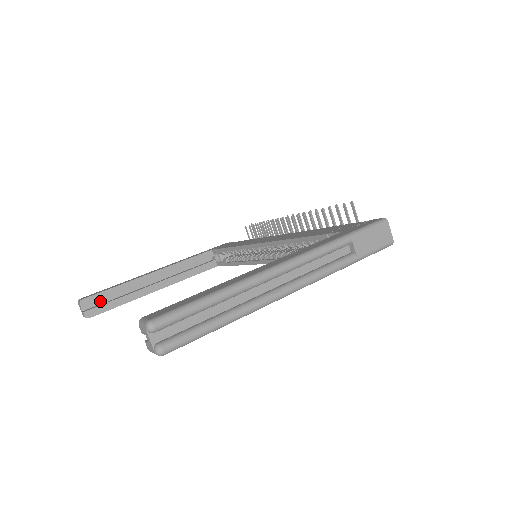
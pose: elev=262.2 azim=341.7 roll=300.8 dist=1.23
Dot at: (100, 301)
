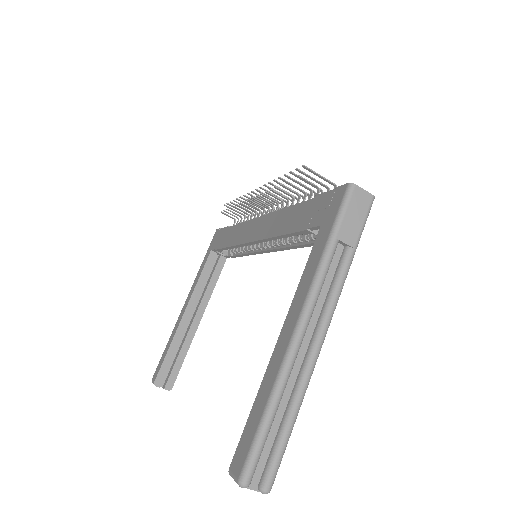
Dot at: occluded
